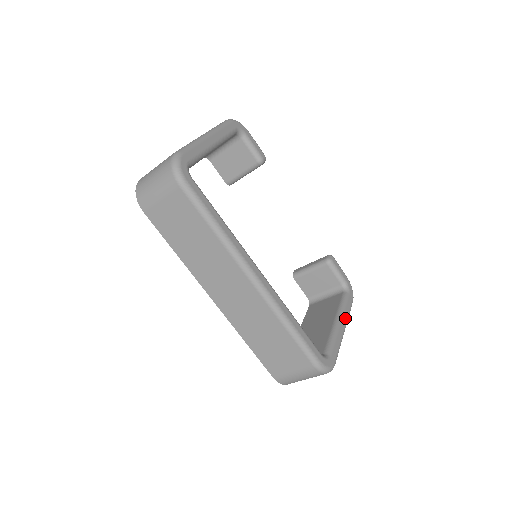
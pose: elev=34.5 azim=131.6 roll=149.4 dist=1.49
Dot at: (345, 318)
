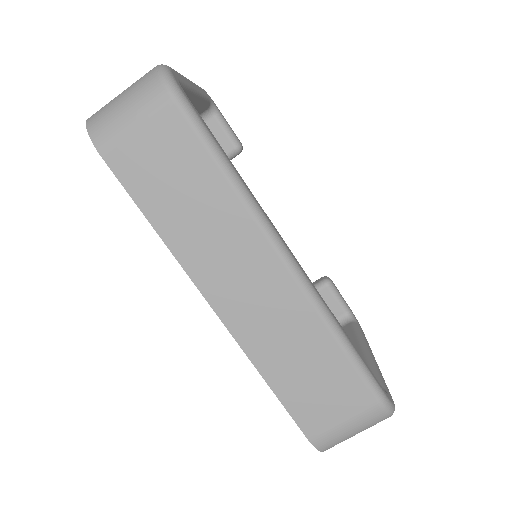
Dot at: (370, 349)
